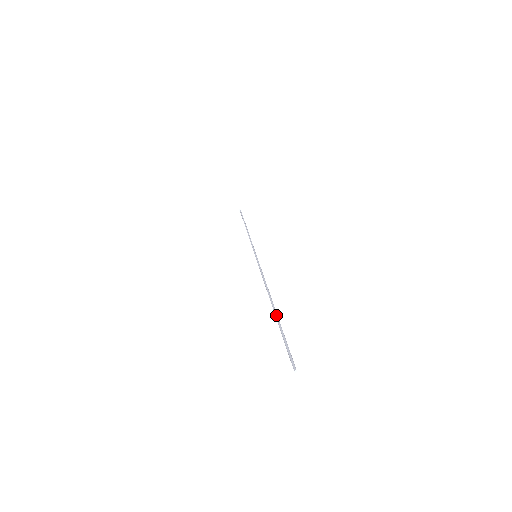
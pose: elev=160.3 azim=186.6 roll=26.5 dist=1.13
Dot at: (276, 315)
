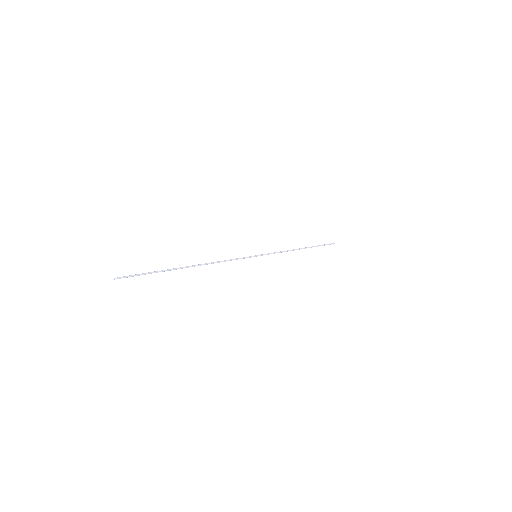
Dot at: (173, 269)
